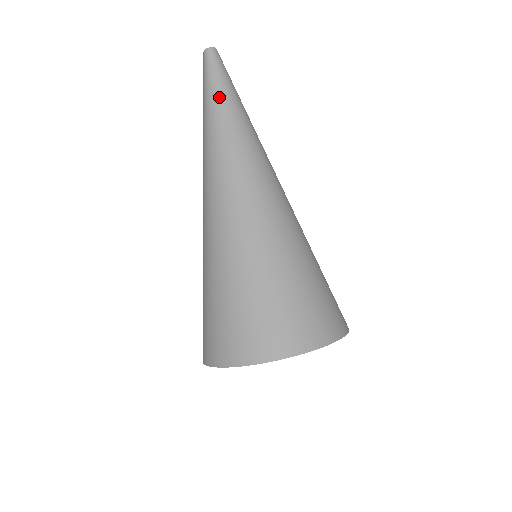
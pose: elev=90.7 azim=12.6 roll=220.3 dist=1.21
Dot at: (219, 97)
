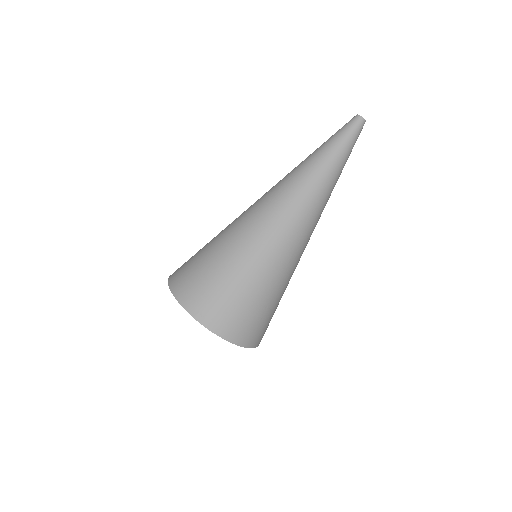
Dot at: (327, 149)
